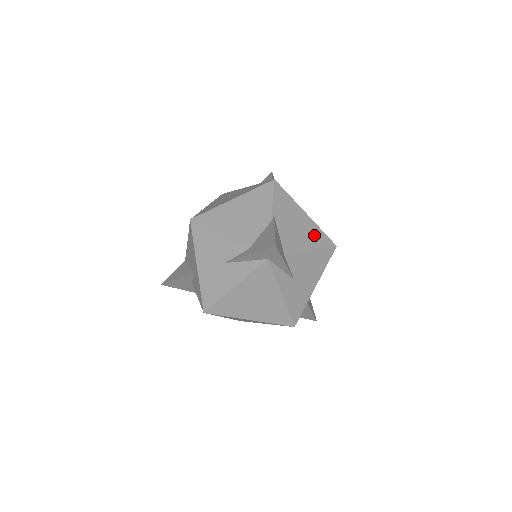
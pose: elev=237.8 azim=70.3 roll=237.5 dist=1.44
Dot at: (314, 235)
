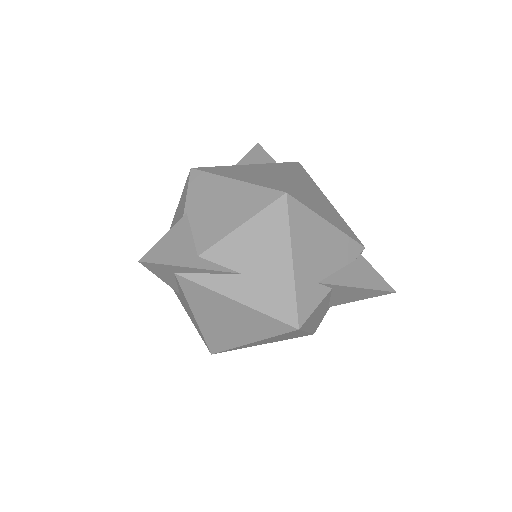
Dot at: (246, 201)
